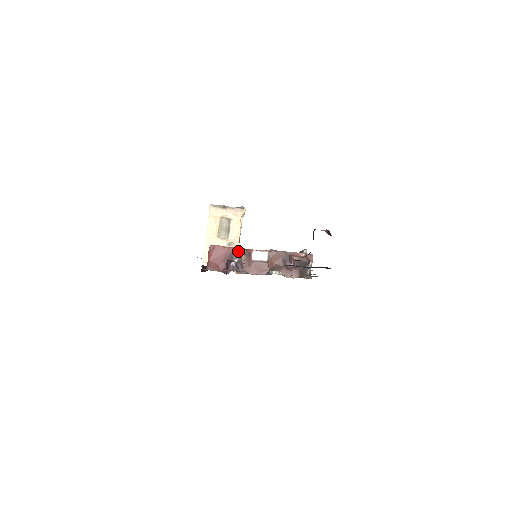
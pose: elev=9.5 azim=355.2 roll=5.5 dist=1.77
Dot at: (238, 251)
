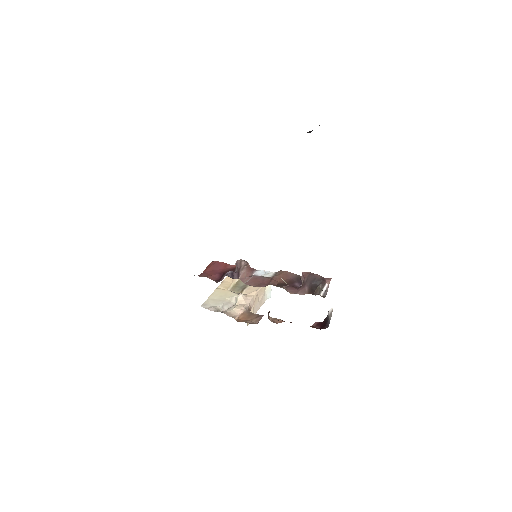
Dot at: (239, 260)
